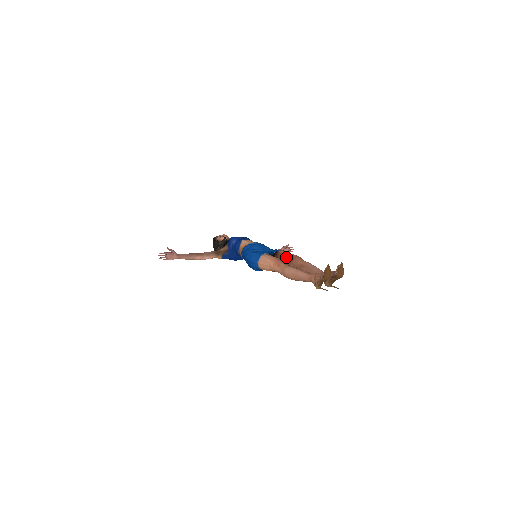
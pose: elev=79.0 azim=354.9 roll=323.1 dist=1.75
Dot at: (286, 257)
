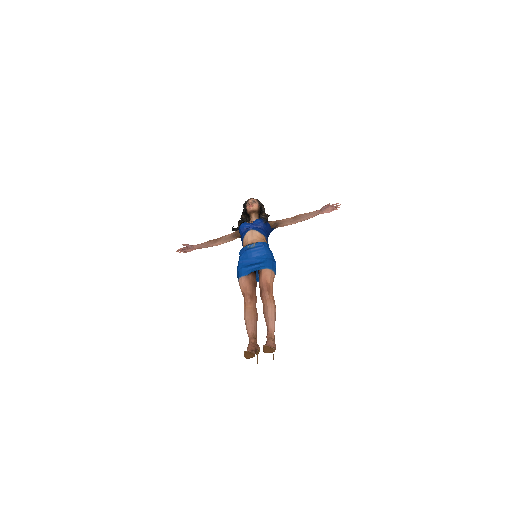
Dot at: (259, 286)
